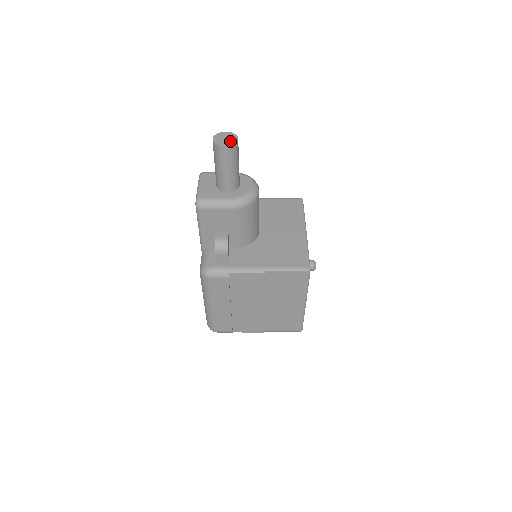
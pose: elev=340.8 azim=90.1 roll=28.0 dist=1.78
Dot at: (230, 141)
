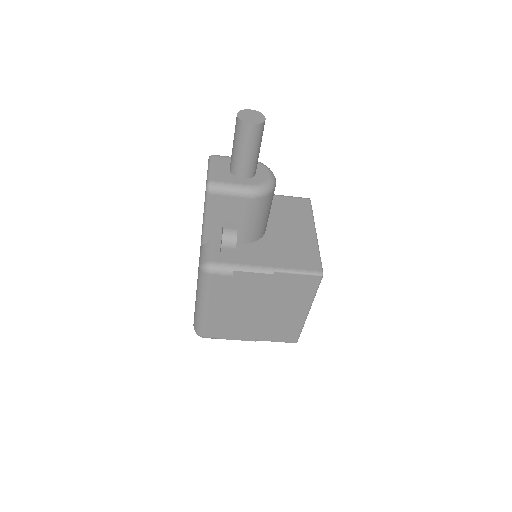
Dot at: (257, 119)
